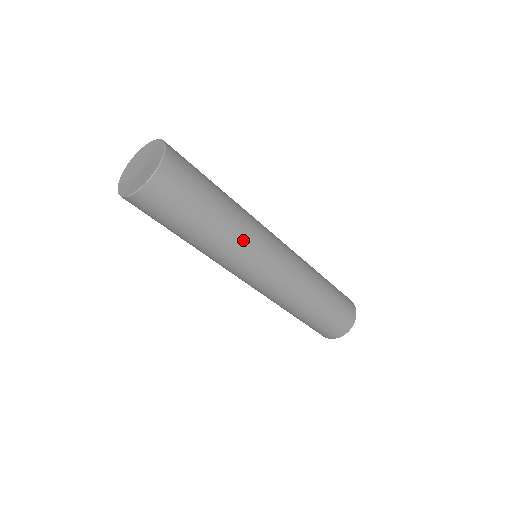
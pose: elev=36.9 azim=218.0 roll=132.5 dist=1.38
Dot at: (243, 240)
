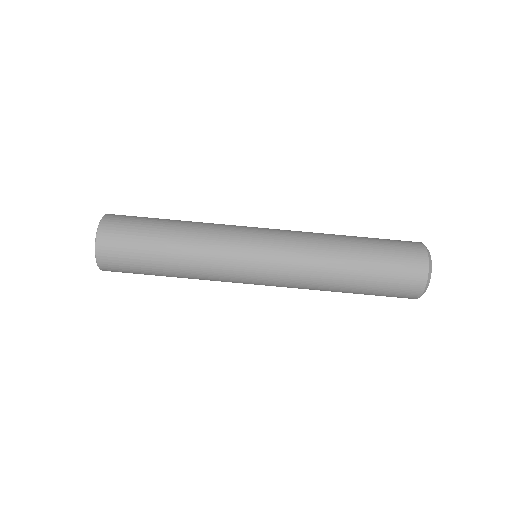
Dot at: (208, 248)
